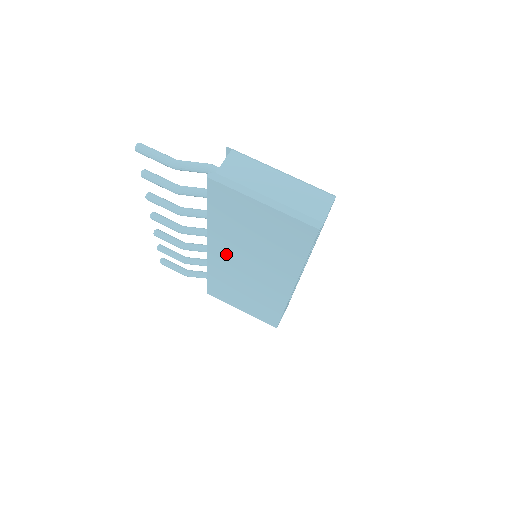
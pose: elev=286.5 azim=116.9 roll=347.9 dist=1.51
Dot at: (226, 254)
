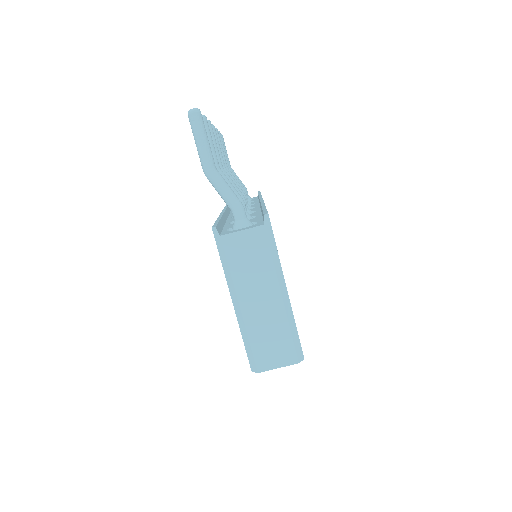
Dot at: occluded
